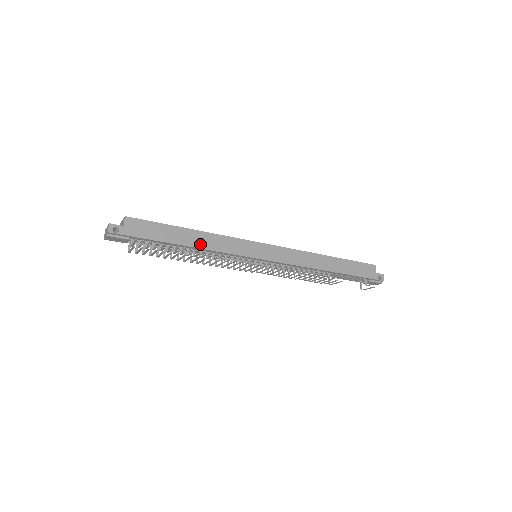
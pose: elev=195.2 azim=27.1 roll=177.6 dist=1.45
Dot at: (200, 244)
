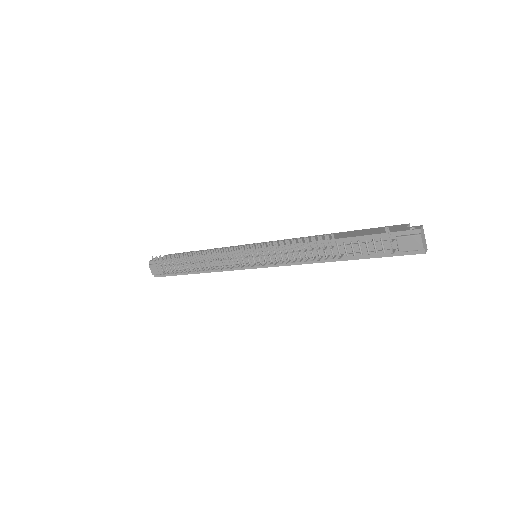
Dot at: occluded
